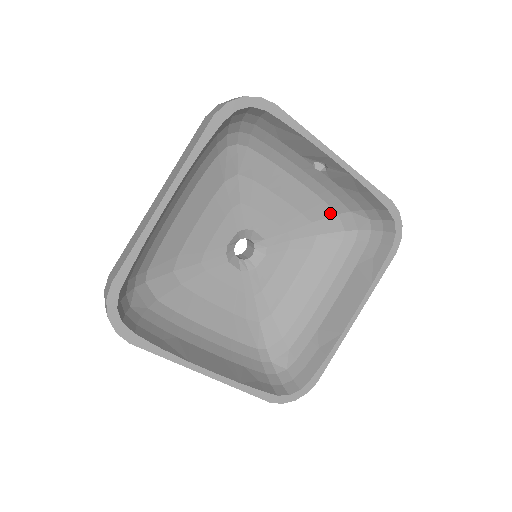
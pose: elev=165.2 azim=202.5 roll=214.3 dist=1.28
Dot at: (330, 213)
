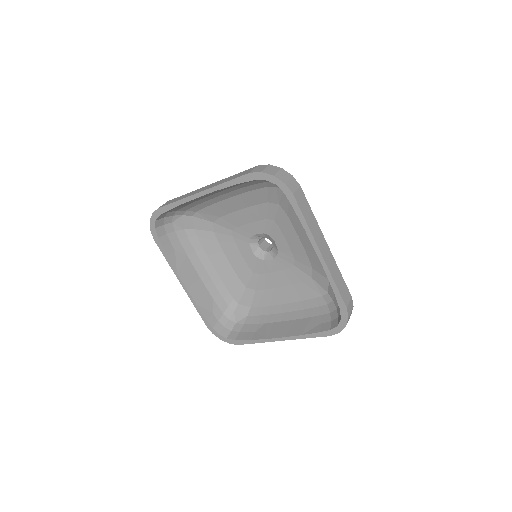
Dot at: (325, 275)
